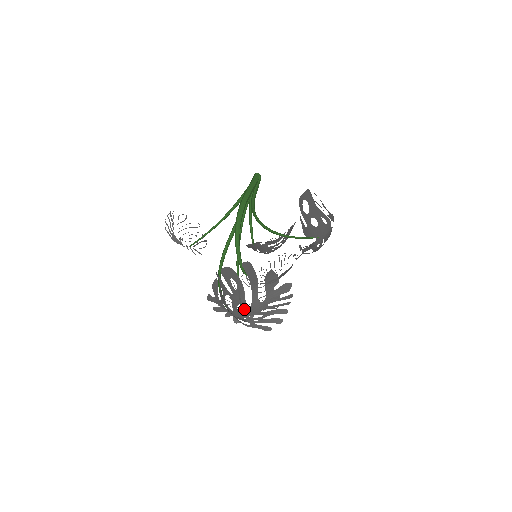
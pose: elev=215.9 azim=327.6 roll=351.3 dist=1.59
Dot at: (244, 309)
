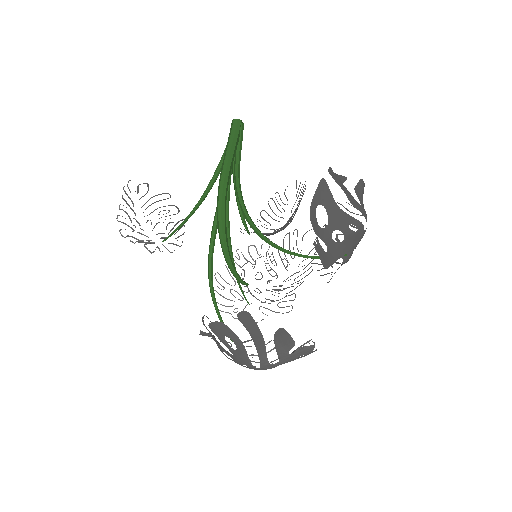
Dot at: (251, 368)
